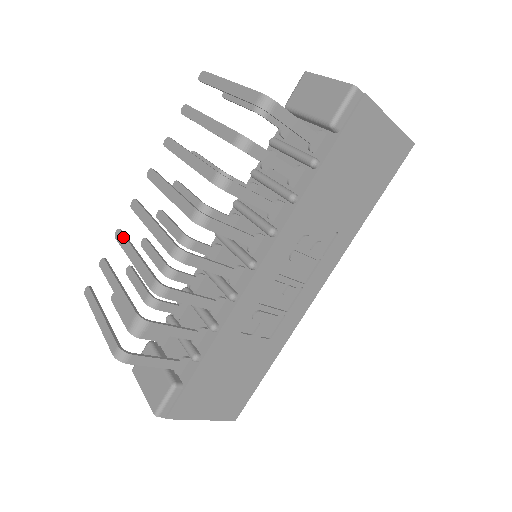
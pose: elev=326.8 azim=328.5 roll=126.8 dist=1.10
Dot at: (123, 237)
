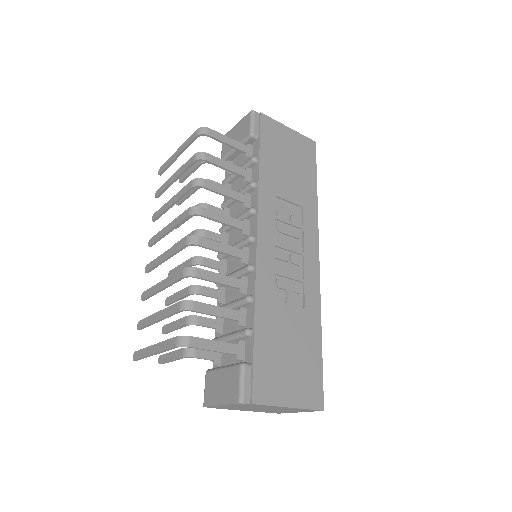
Dot at: (148, 290)
